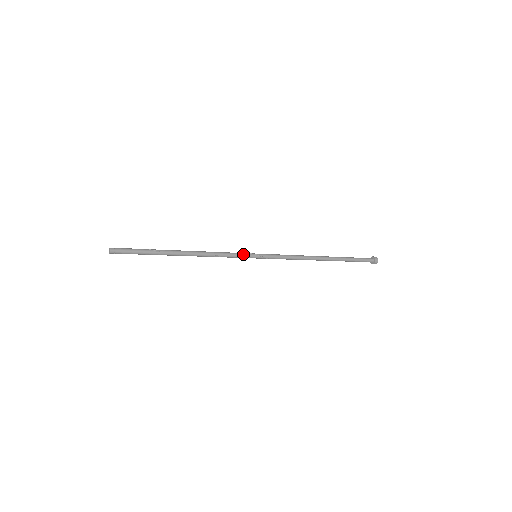
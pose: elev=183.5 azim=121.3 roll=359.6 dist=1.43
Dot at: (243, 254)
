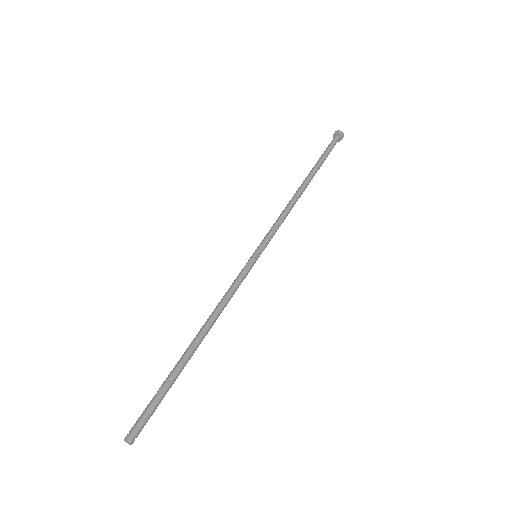
Dot at: (247, 271)
